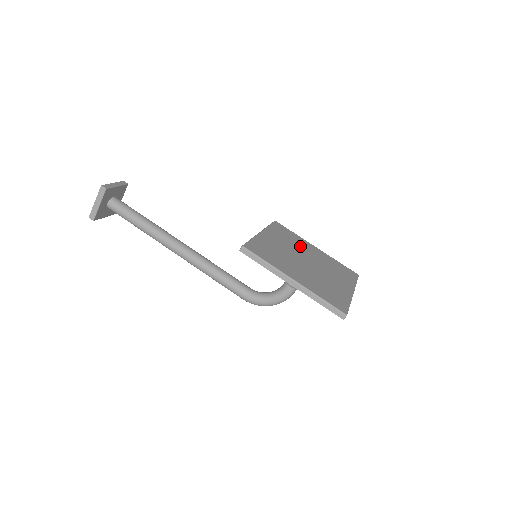
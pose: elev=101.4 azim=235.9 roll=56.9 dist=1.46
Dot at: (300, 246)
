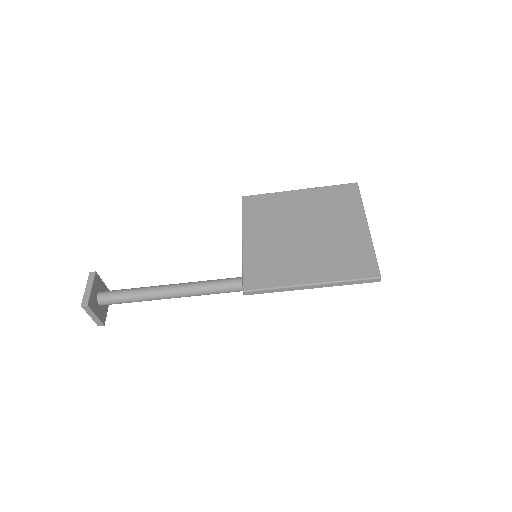
Dot at: (285, 211)
